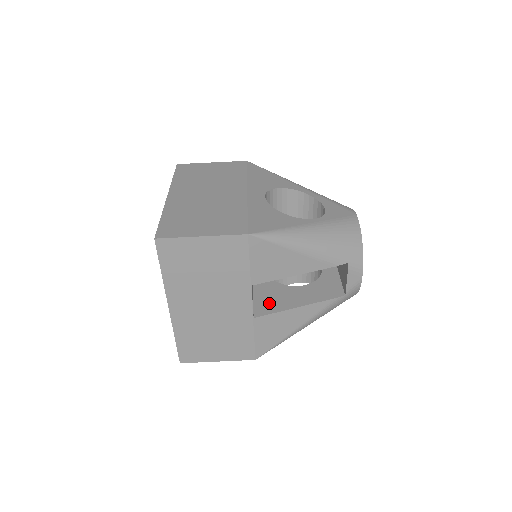
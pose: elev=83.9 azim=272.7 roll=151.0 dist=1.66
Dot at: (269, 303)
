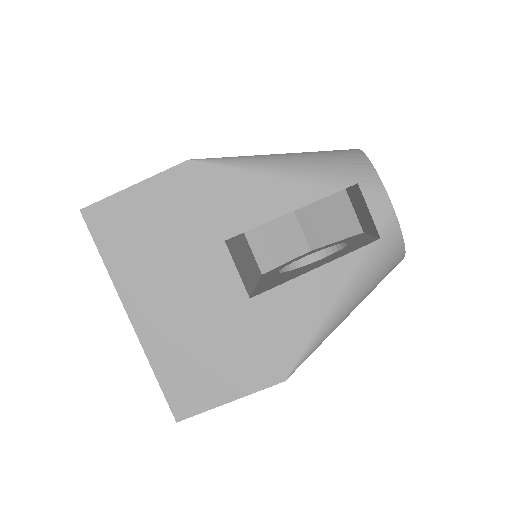
Dot at: (274, 283)
